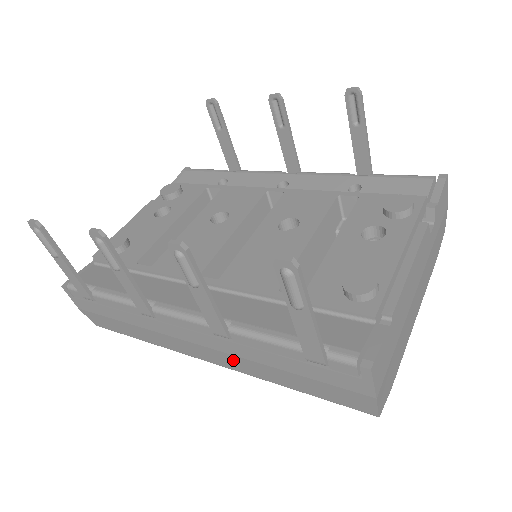
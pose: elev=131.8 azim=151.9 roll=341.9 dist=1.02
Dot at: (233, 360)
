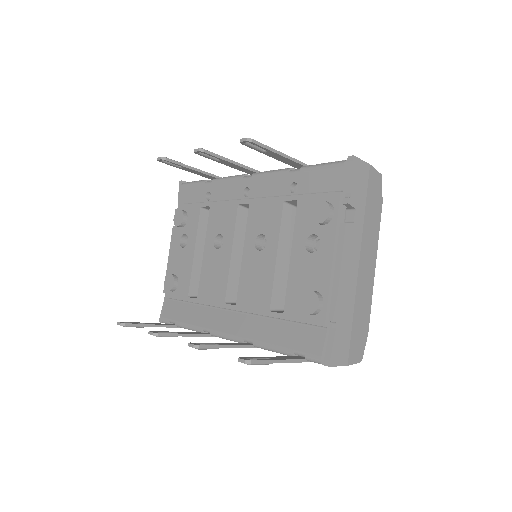
Dot at: occluded
